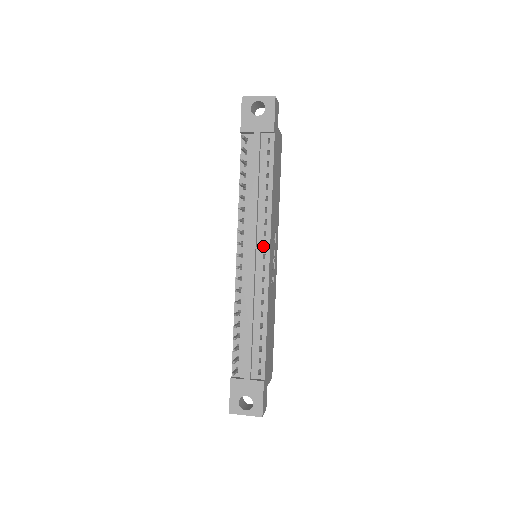
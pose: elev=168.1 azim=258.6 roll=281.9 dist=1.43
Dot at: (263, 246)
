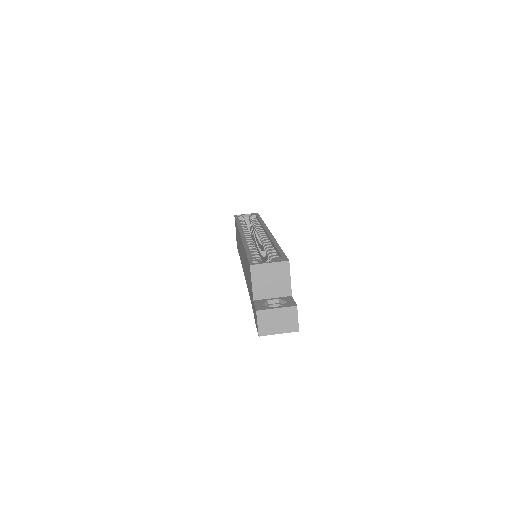
Dot at: occluded
